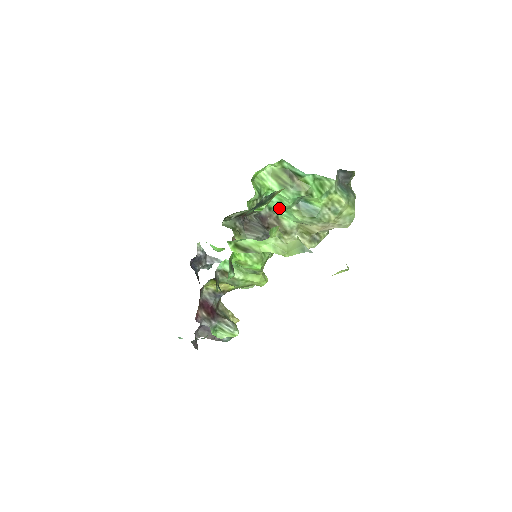
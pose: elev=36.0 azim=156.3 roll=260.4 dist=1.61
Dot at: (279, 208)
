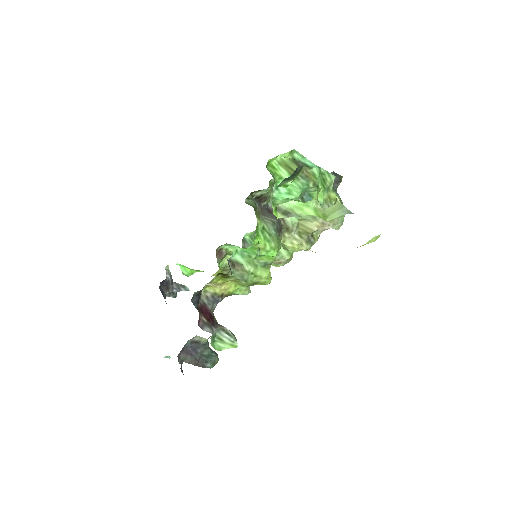
Dot at: occluded
